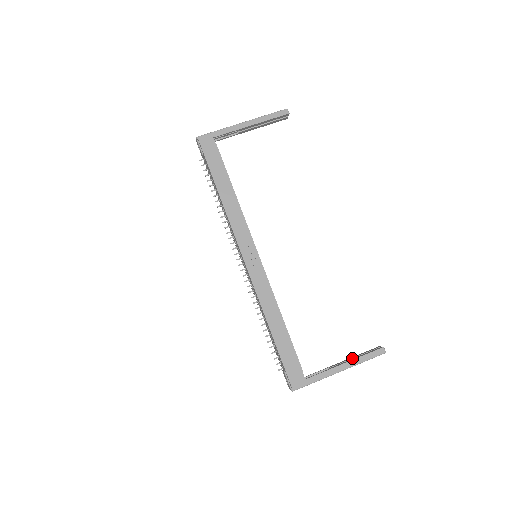
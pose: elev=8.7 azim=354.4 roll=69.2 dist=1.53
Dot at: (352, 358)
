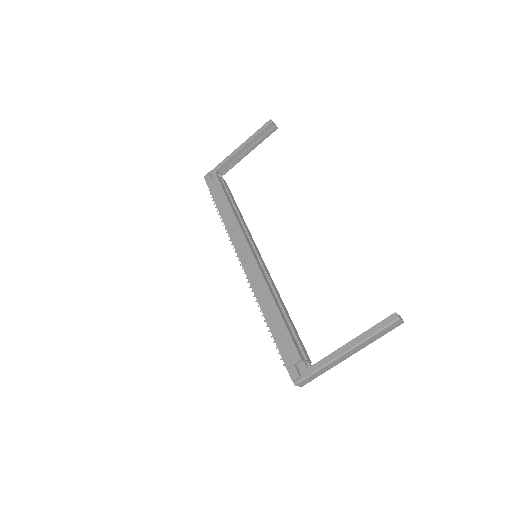
Dot at: occluded
